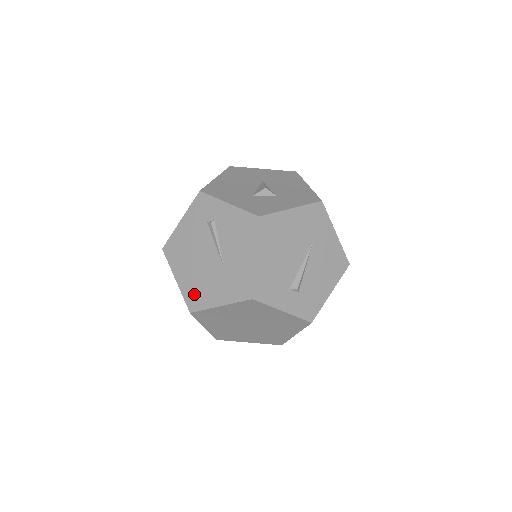
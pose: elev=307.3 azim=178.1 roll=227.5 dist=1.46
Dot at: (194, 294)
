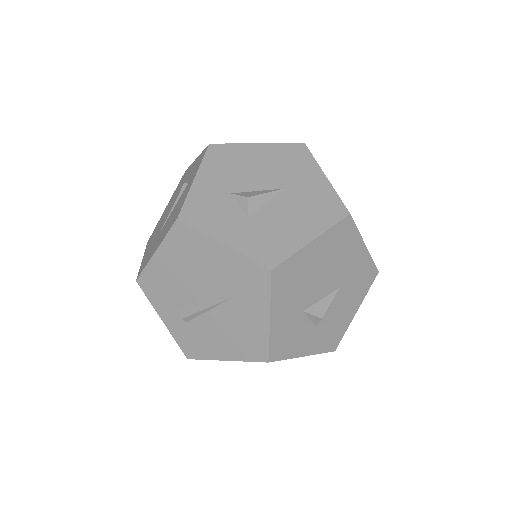
Dot at: (155, 231)
